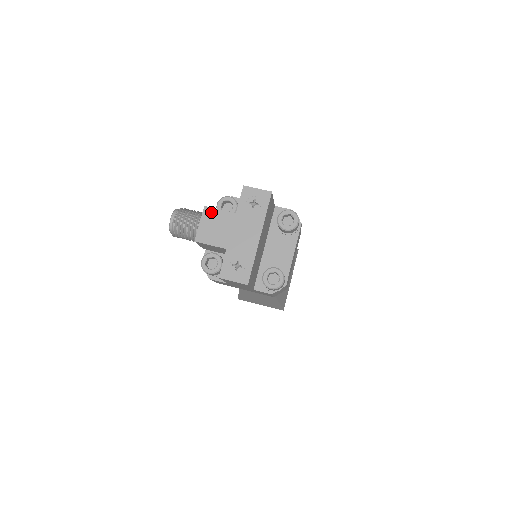
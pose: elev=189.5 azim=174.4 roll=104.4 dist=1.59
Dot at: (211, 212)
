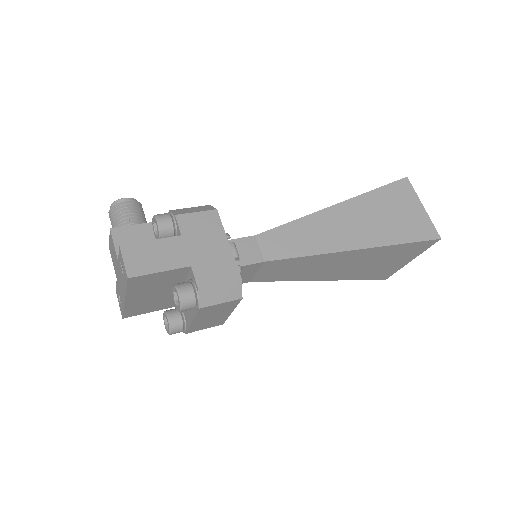
Dot at: (112, 239)
